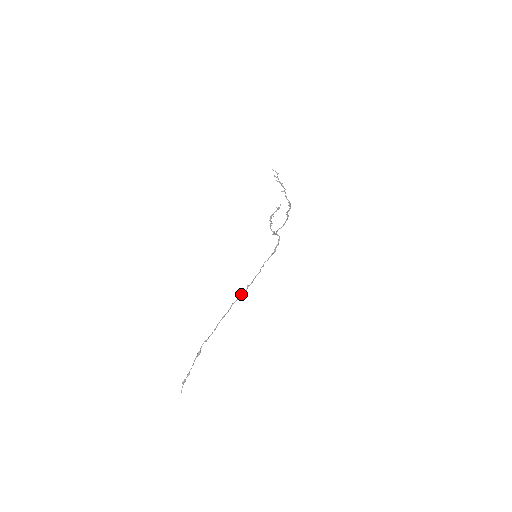
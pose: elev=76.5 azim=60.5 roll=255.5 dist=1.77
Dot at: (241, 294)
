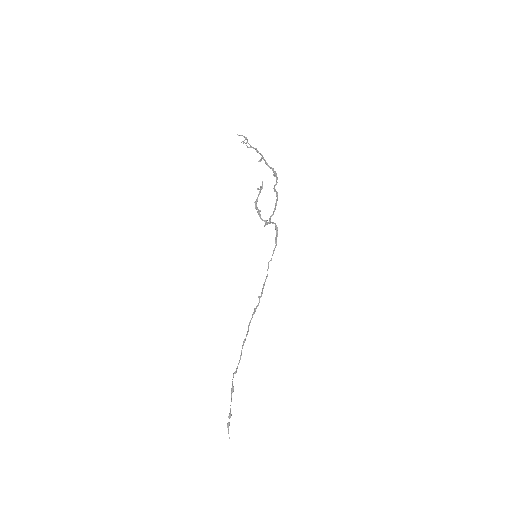
Dot at: (255, 309)
